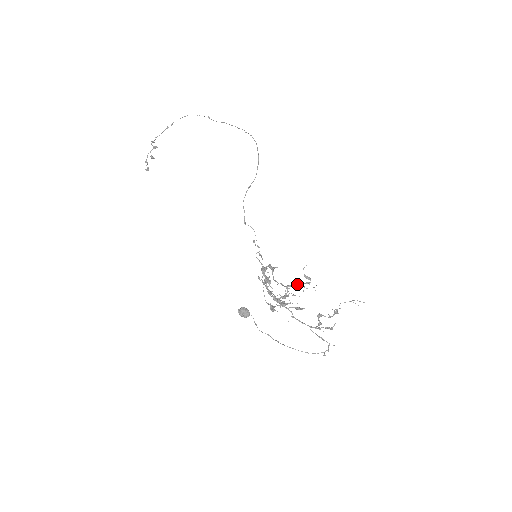
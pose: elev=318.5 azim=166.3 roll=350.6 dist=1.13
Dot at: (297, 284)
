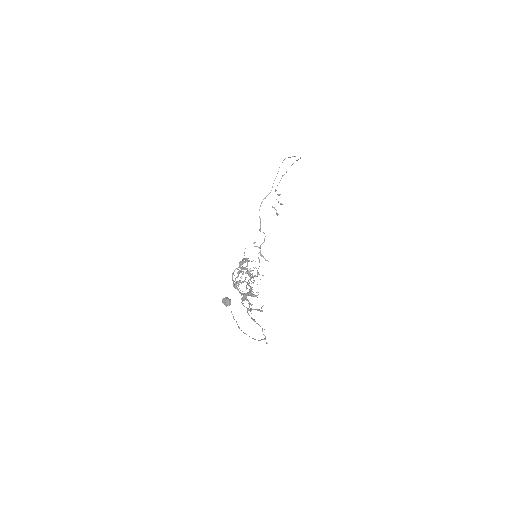
Dot at: (242, 268)
